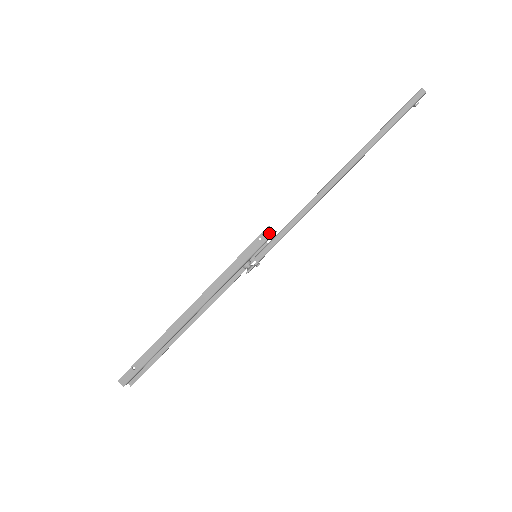
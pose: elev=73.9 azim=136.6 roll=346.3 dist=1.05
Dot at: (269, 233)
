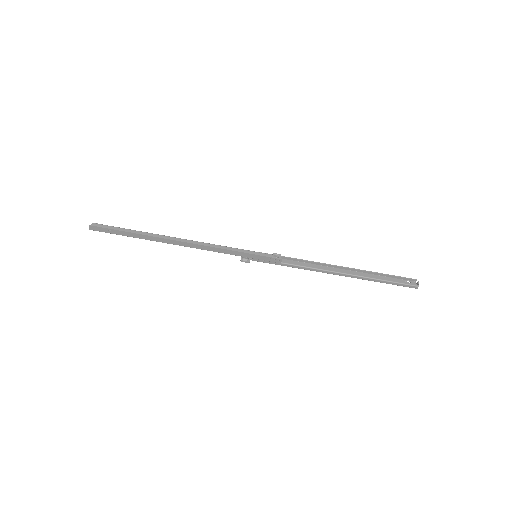
Dot at: (278, 261)
